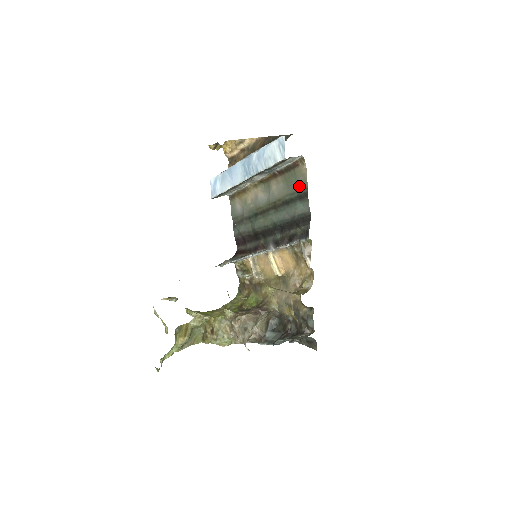
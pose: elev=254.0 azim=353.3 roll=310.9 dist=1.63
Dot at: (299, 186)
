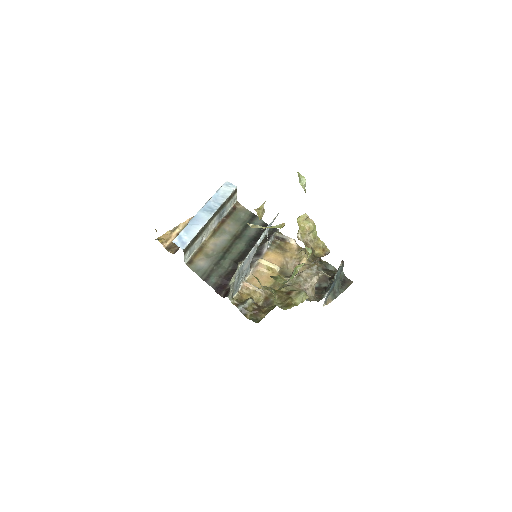
Dot at: (246, 215)
